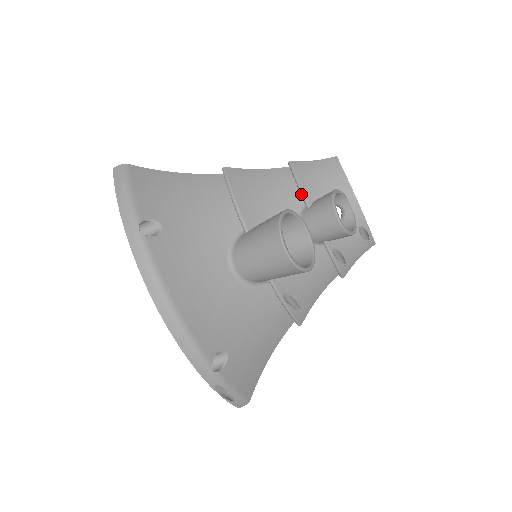
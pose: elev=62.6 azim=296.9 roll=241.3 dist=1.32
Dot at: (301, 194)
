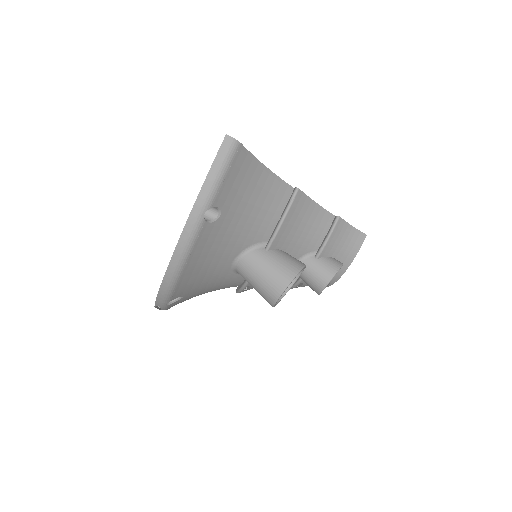
Dot at: (322, 247)
